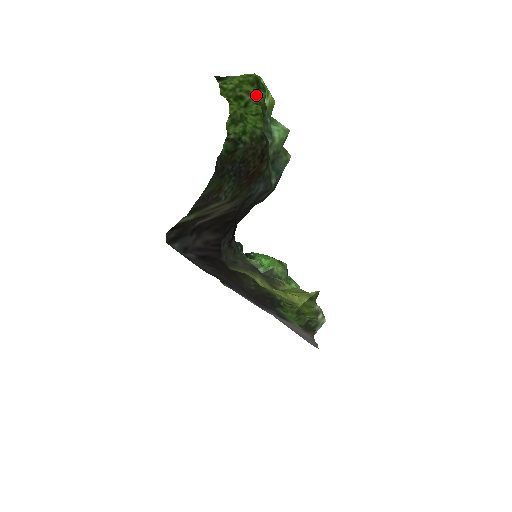
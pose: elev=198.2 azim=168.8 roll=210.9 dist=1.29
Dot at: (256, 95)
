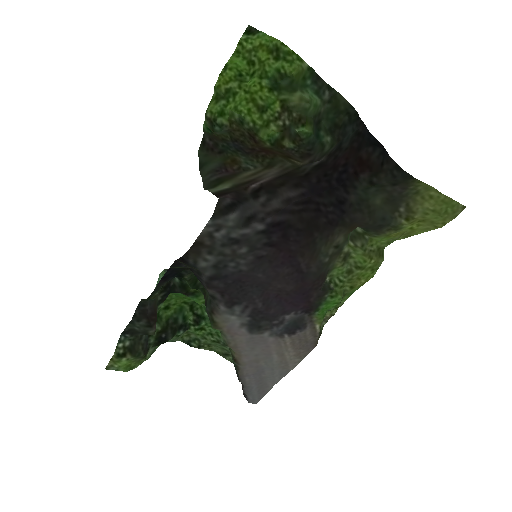
Dot at: (266, 66)
